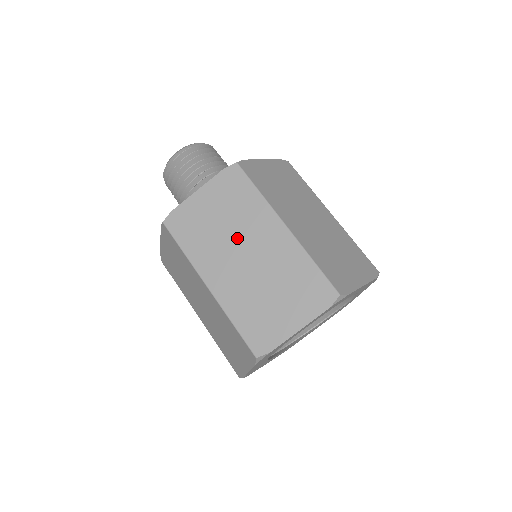
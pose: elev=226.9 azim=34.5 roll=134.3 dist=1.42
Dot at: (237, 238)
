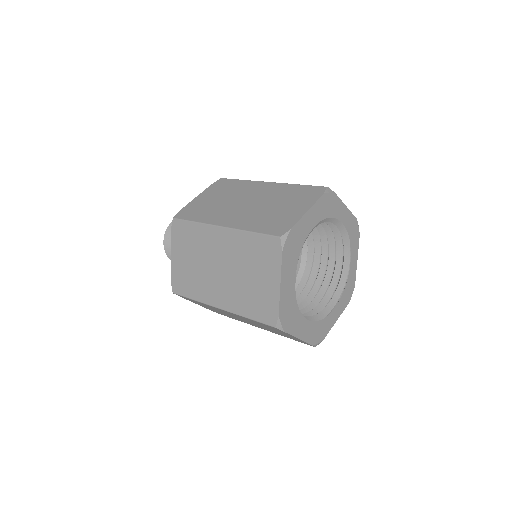
Dot at: (236, 200)
